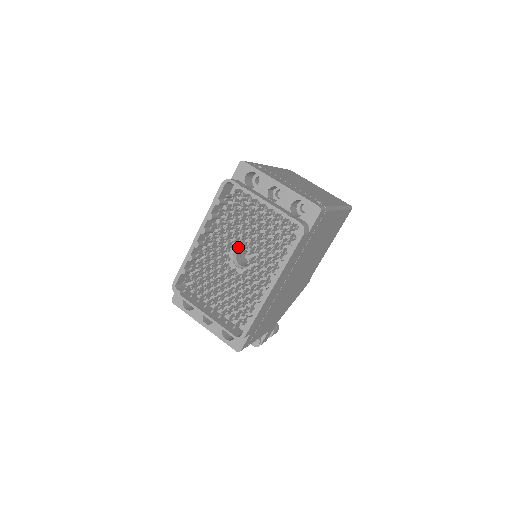
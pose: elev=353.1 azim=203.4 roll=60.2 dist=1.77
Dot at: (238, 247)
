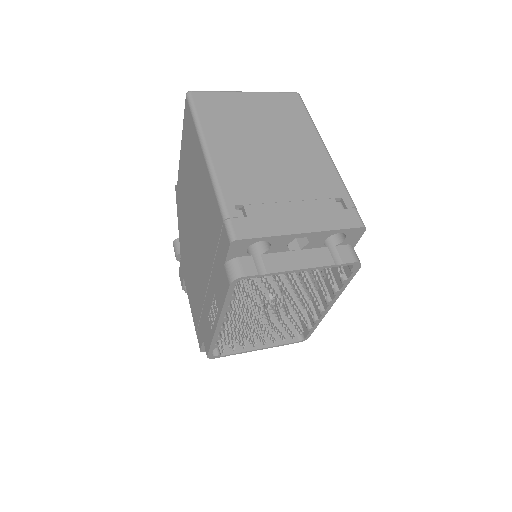
Dot at: occluded
